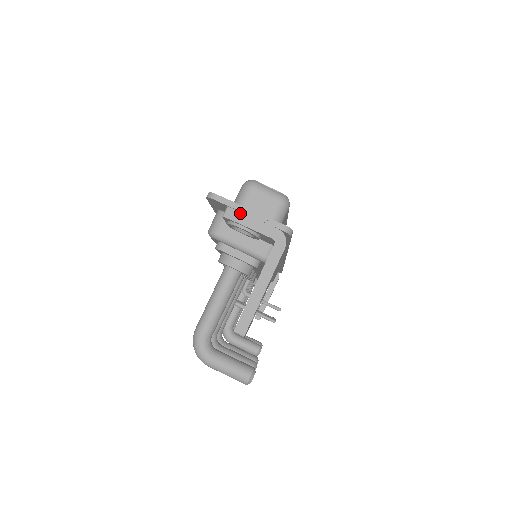
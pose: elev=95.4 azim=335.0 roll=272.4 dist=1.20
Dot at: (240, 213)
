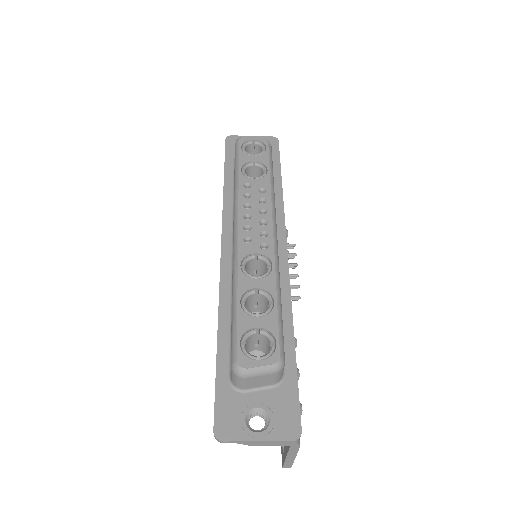
Dot at: (251, 443)
